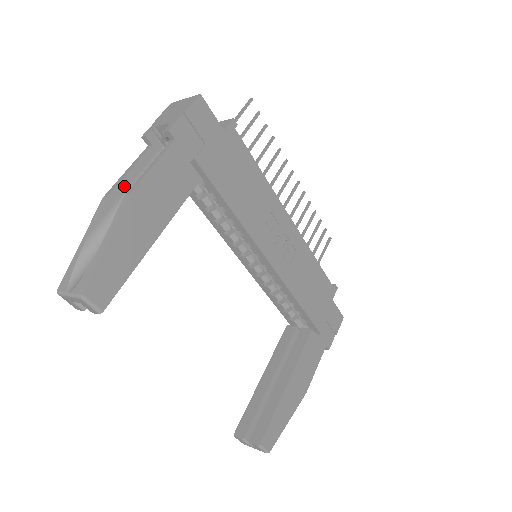
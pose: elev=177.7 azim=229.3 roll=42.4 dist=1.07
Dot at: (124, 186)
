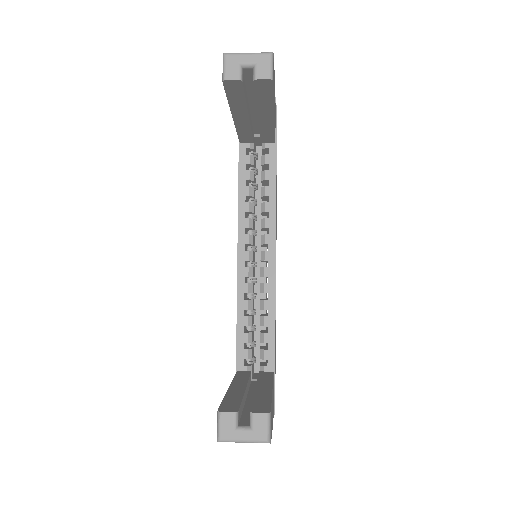
Dot at: occluded
